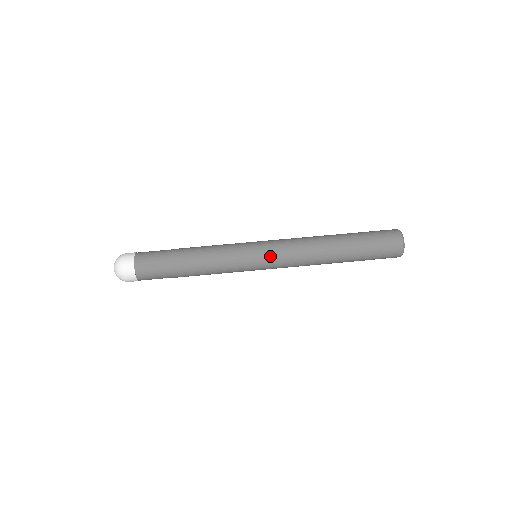
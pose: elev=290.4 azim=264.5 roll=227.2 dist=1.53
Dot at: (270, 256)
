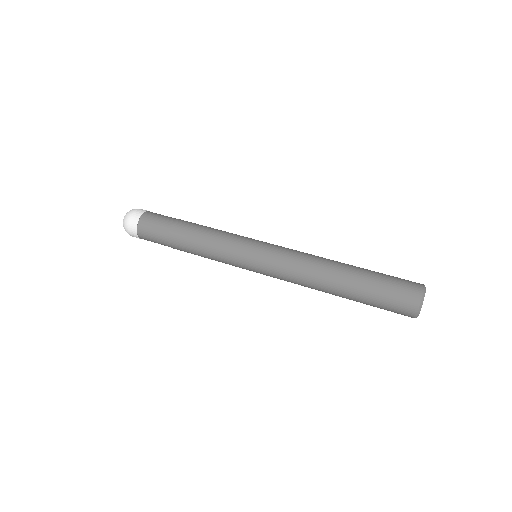
Dot at: (264, 264)
